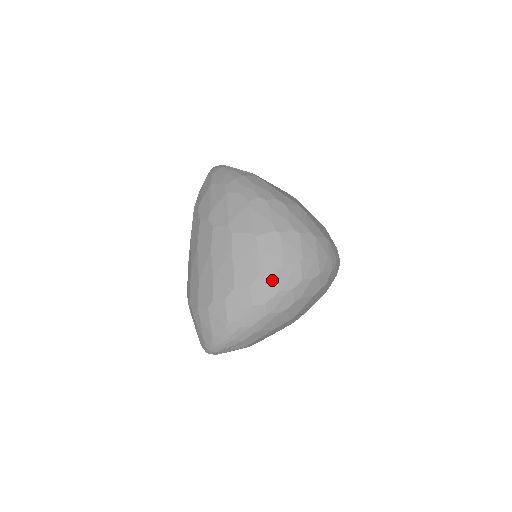
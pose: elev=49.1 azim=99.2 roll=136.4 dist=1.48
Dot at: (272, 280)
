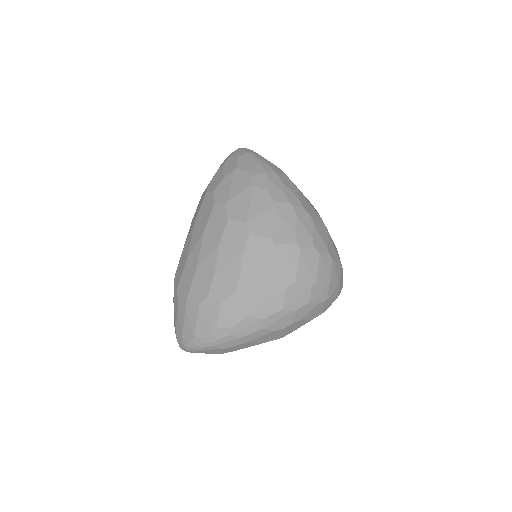
Dot at: (278, 296)
